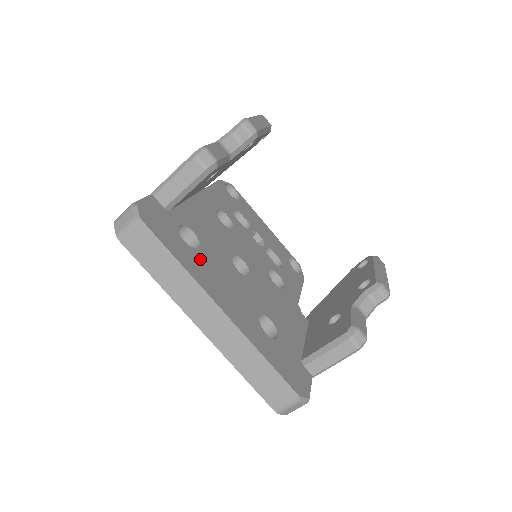
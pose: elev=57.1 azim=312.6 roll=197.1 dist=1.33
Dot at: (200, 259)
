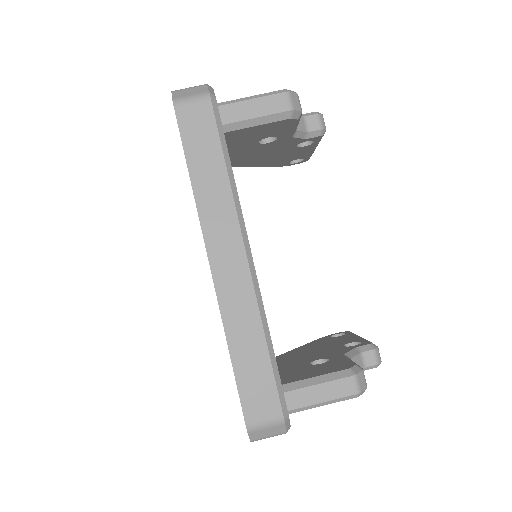
Dot at: occluded
